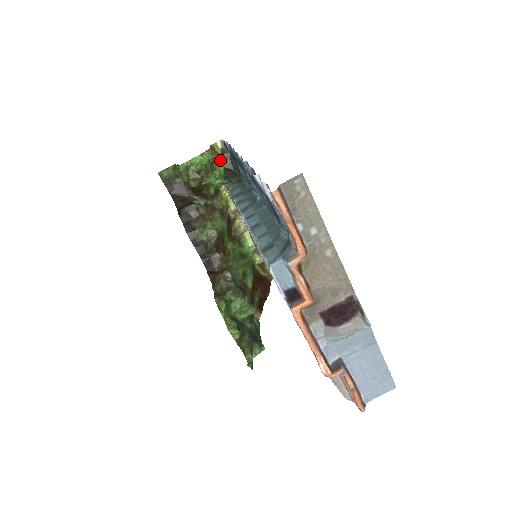
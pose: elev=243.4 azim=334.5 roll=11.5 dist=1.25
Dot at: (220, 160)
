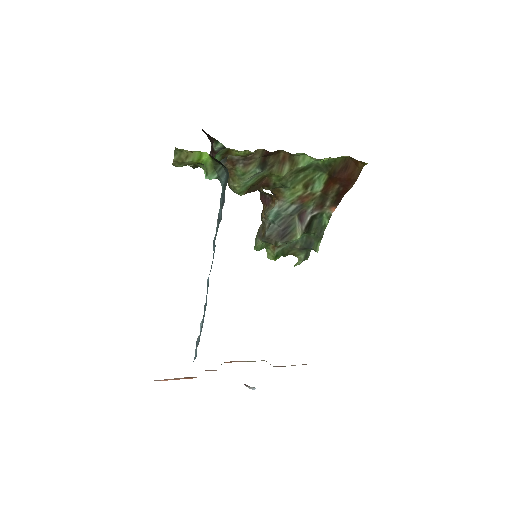
Dot at: (198, 151)
